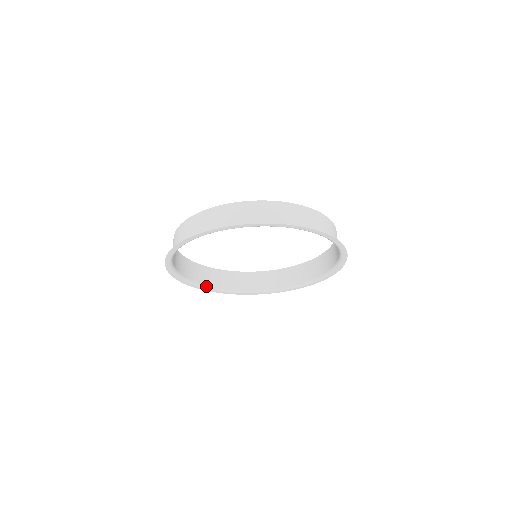
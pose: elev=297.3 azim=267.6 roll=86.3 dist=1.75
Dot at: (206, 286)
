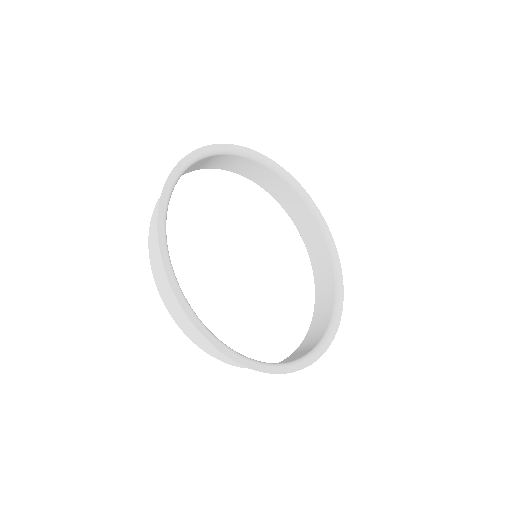
Dot at: (231, 349)
